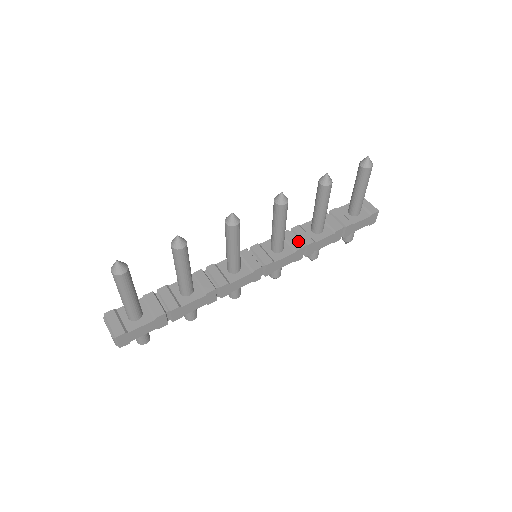
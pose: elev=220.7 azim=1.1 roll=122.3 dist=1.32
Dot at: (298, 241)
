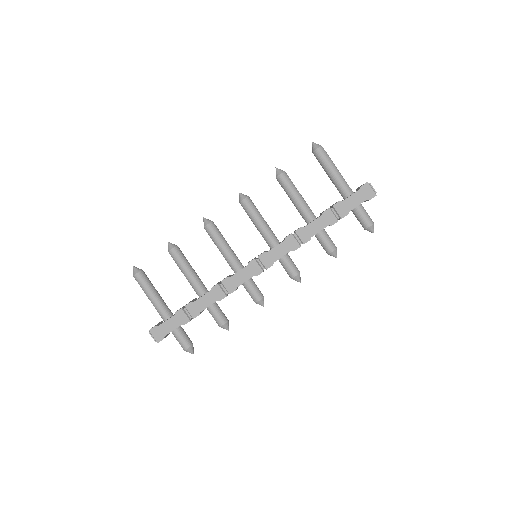
Dot at: occluded
